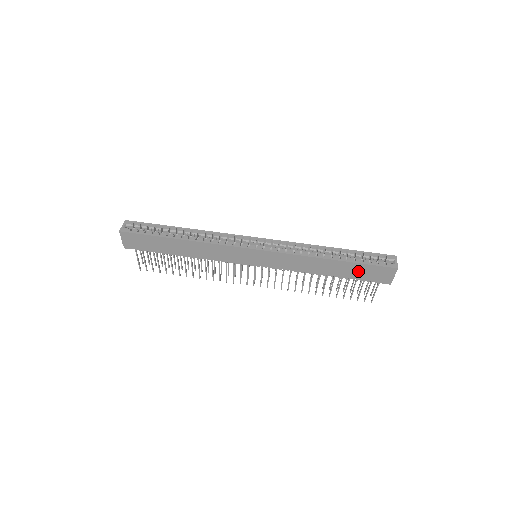
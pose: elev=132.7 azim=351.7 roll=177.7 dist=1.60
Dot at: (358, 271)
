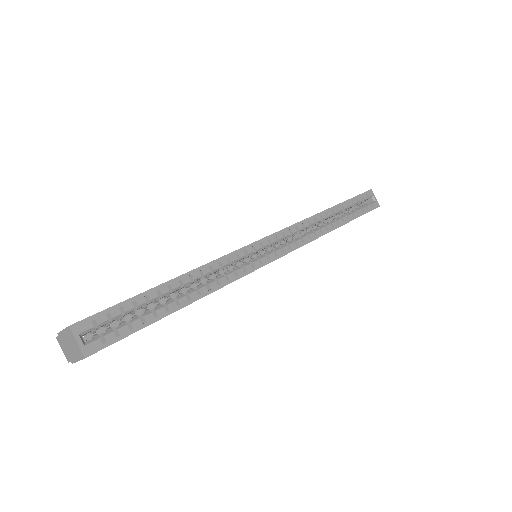
Dot at: occluded
